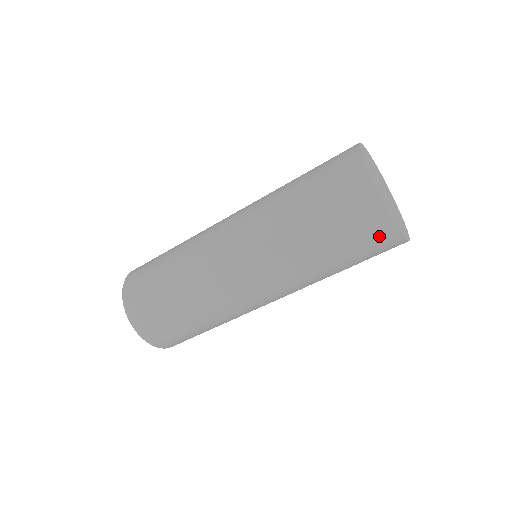
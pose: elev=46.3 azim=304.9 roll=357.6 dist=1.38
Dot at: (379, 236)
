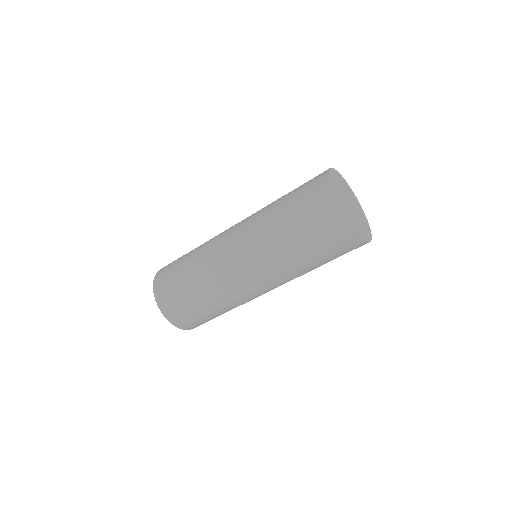
Dot at: (330, 217)
